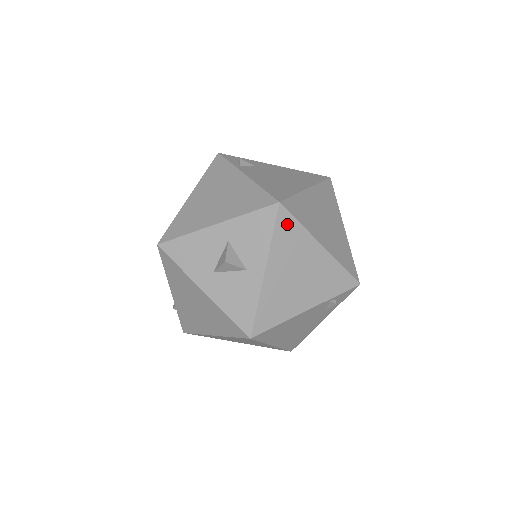
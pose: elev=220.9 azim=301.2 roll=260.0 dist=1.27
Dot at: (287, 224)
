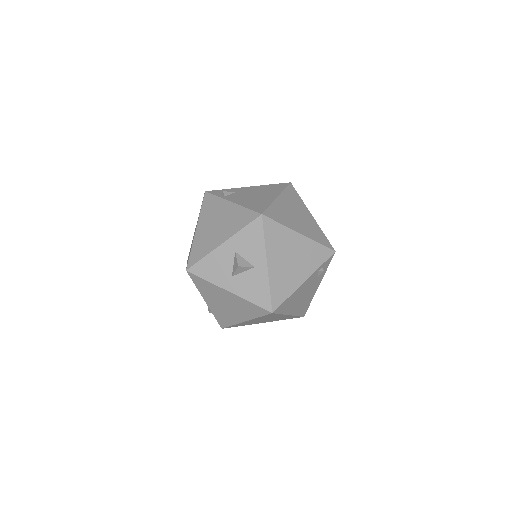
Dot at: (272, 227)
